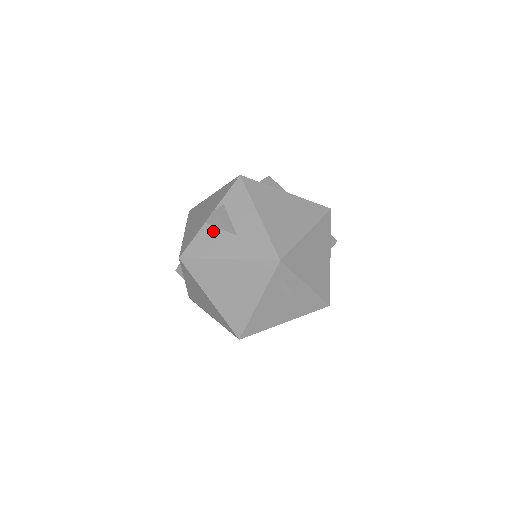
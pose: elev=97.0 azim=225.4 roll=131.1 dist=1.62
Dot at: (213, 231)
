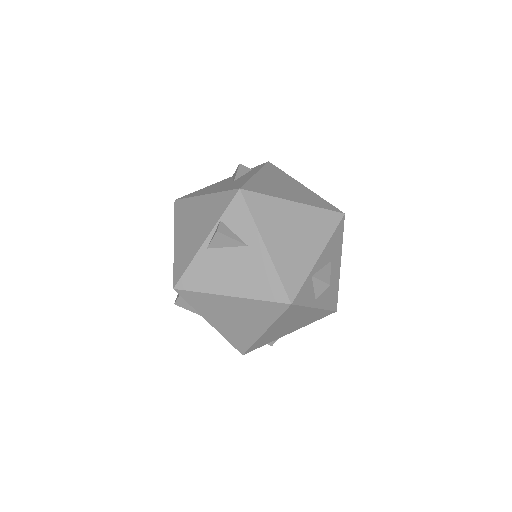
Dot at: occluded
